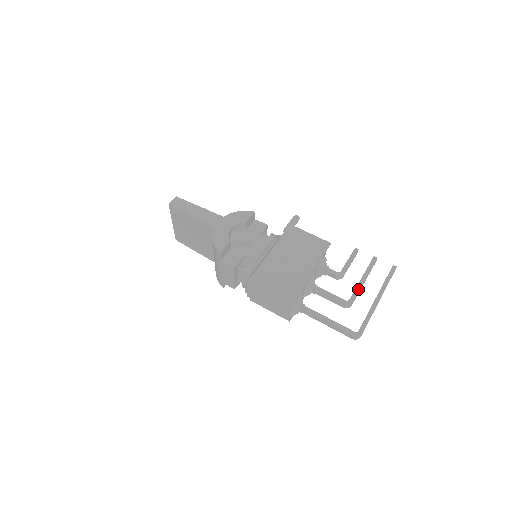
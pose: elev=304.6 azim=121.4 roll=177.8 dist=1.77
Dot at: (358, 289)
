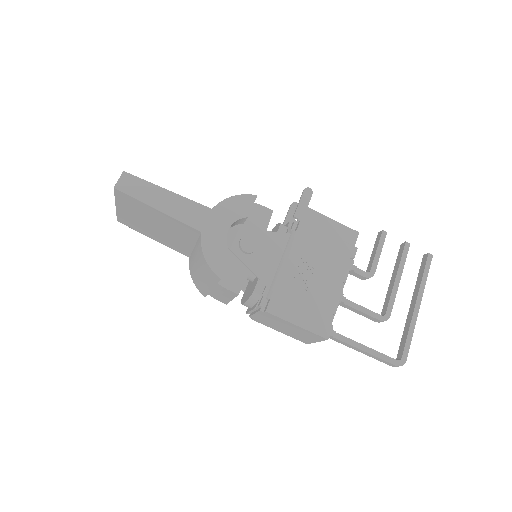
Dot at: (394, 296)
